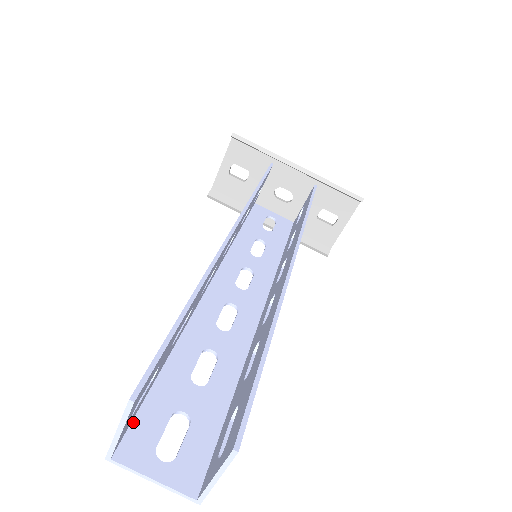
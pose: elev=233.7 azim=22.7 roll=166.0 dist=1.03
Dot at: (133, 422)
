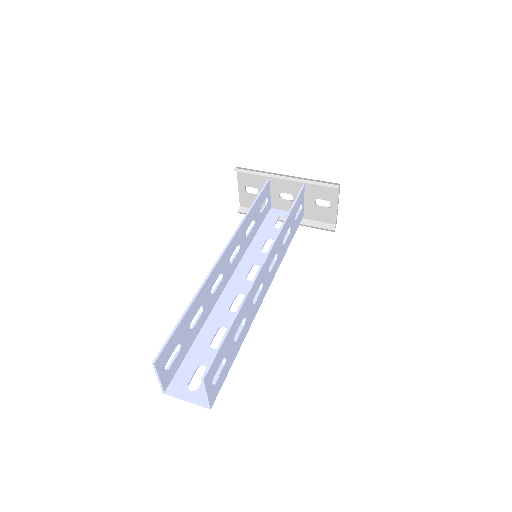
Dot at: (176, 374)
